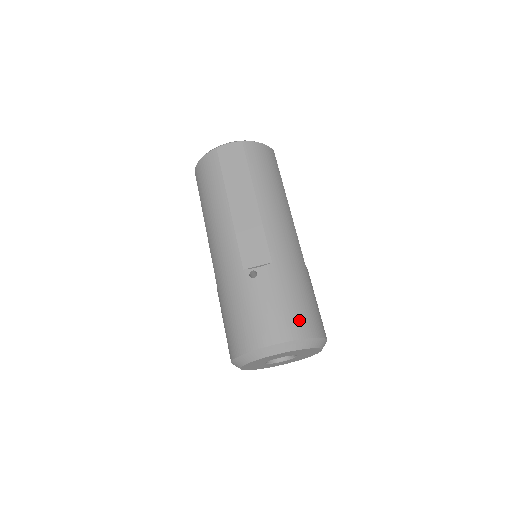
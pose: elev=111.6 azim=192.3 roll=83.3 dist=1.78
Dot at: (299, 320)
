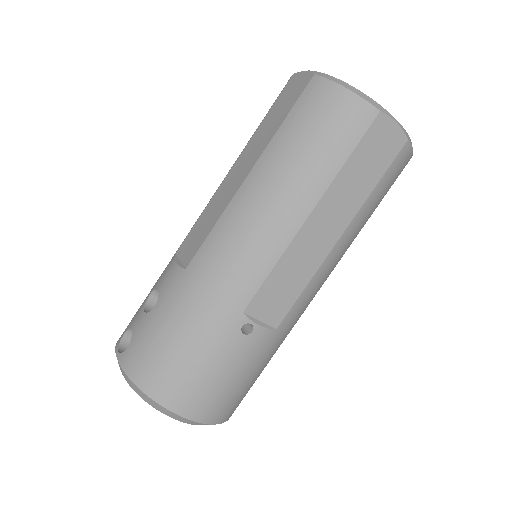
Dot at: (236, 403)
